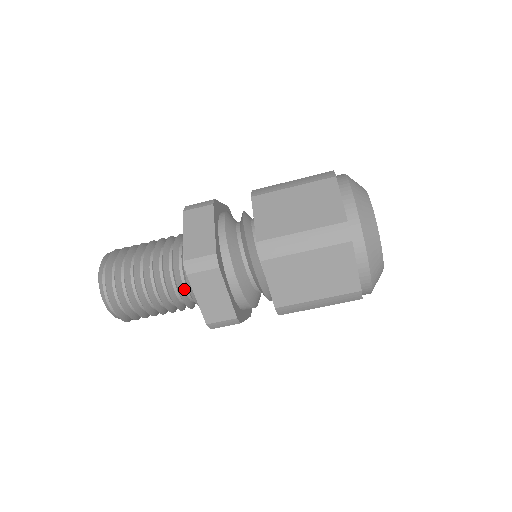
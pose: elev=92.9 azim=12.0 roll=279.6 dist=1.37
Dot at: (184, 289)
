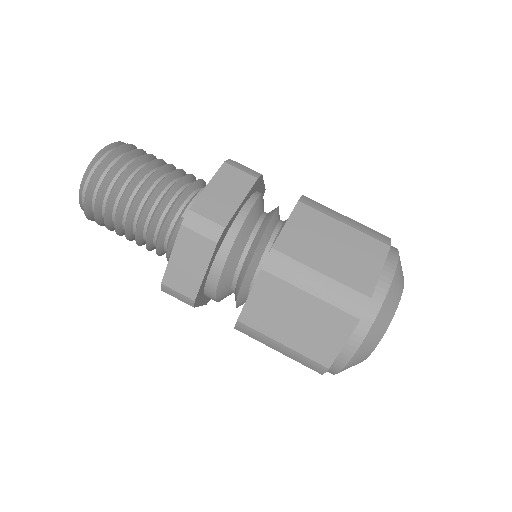
Dot at: (166, 233)
